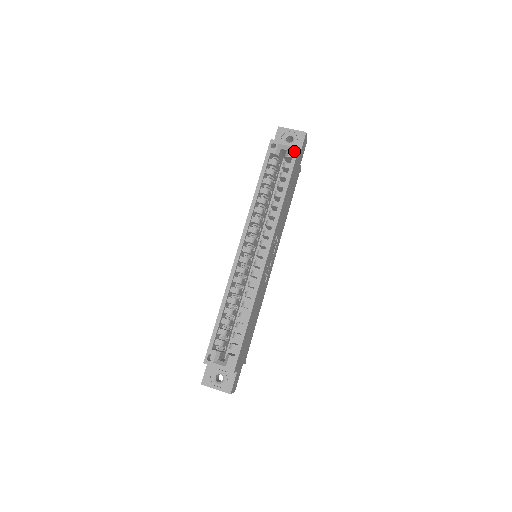
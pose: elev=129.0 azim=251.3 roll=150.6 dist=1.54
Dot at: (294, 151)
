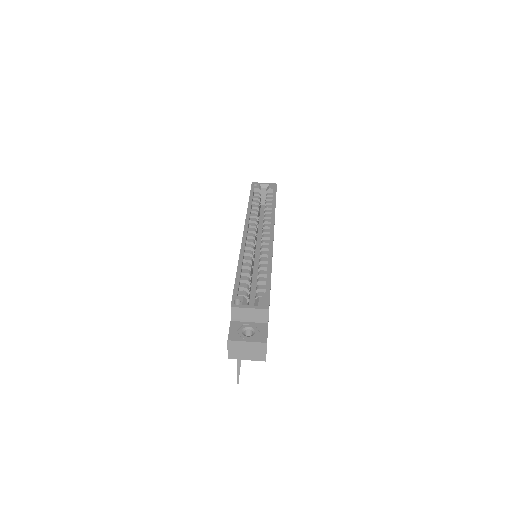
Dot at: (273, 186)
